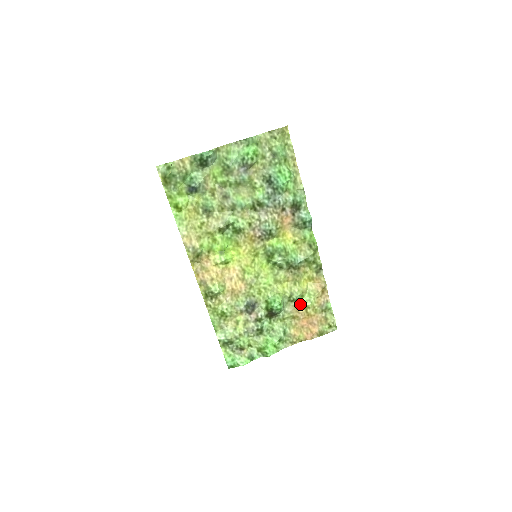
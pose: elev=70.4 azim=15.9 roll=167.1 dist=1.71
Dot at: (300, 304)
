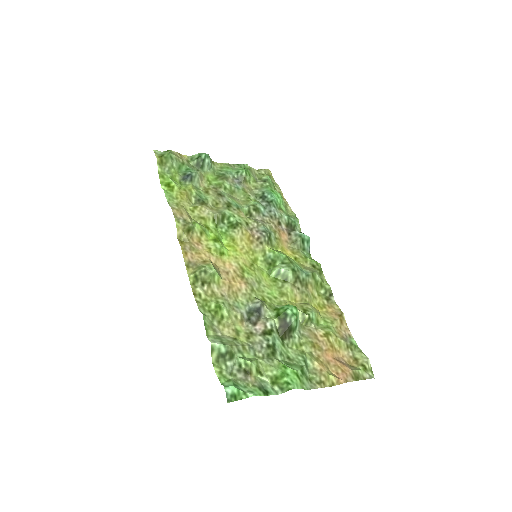
Dot at: (317, 330)
